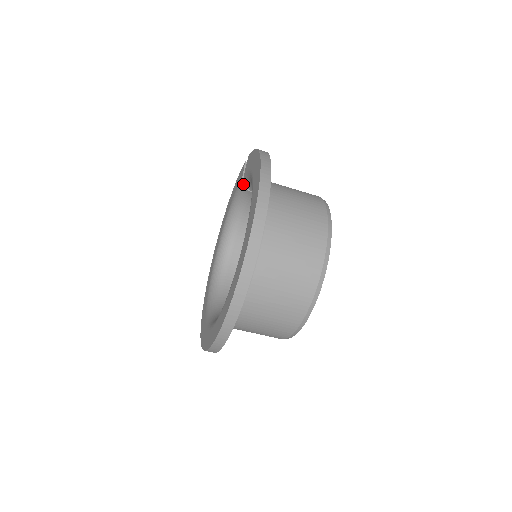
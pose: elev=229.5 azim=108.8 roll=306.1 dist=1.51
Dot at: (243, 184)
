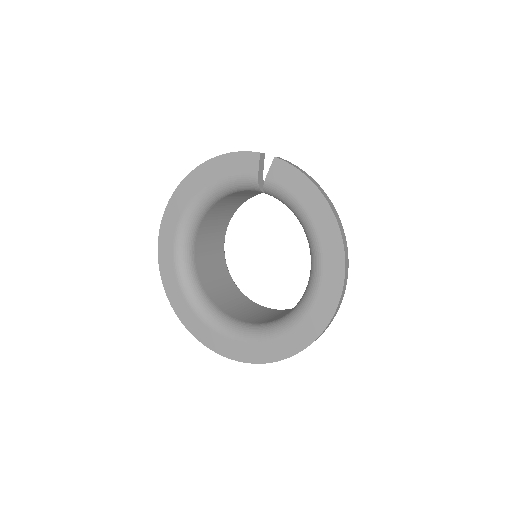
Dot at: (258, 184)
